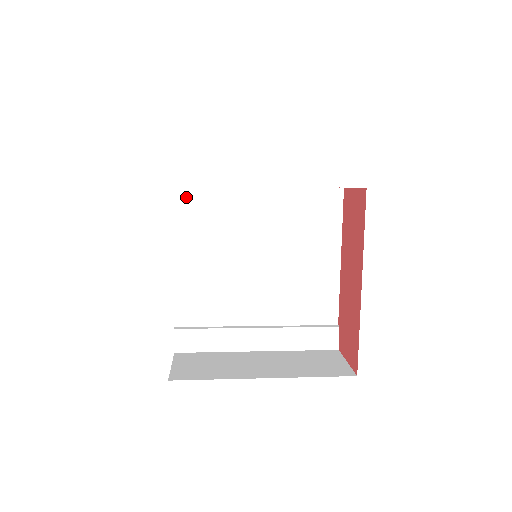
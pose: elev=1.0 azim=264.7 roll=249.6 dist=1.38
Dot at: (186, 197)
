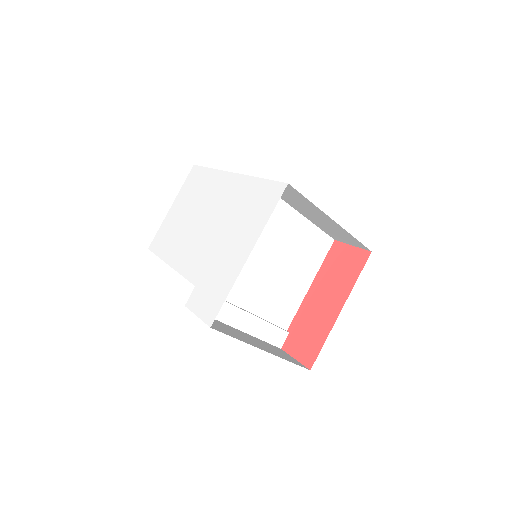
Dot at: occluded
